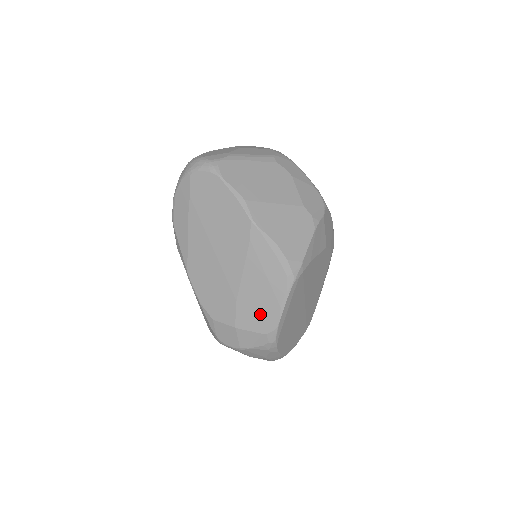
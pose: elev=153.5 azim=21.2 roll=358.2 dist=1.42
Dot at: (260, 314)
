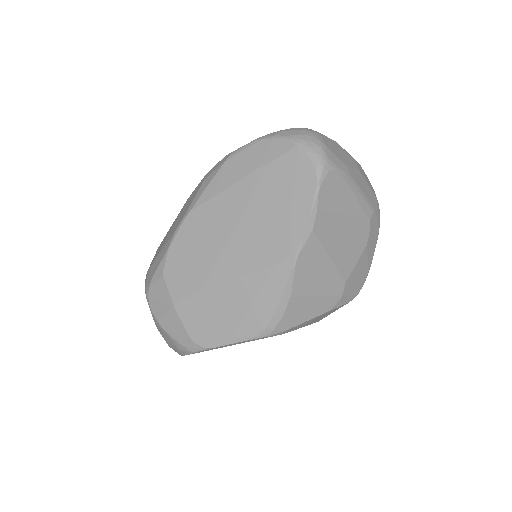
Dot at: (207, 323)
